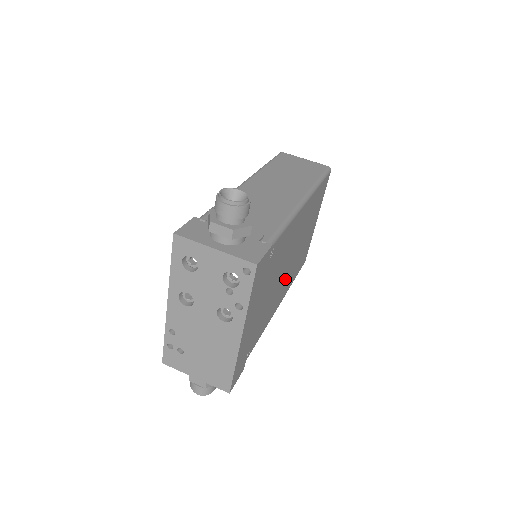
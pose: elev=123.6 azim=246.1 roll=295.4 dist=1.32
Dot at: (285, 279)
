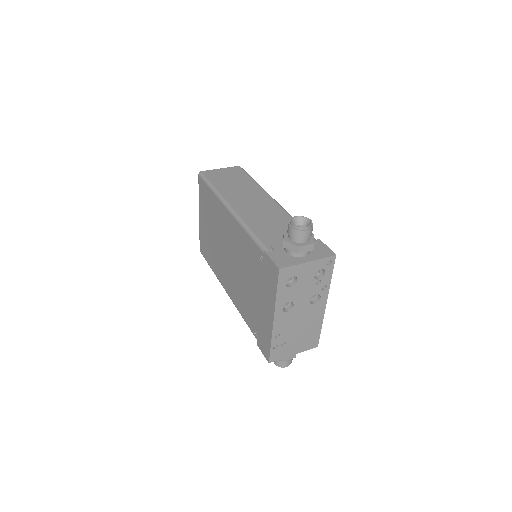
Dot at: occluded
